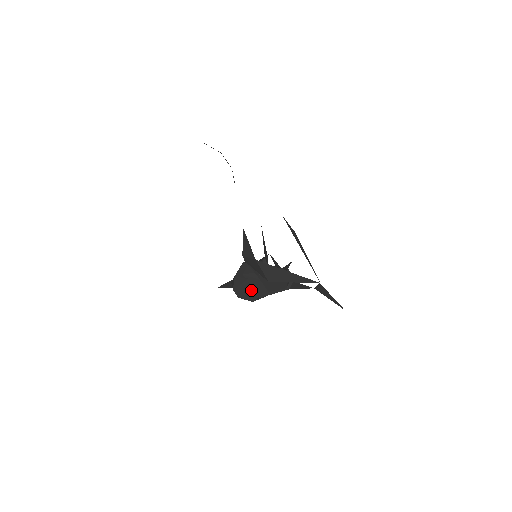
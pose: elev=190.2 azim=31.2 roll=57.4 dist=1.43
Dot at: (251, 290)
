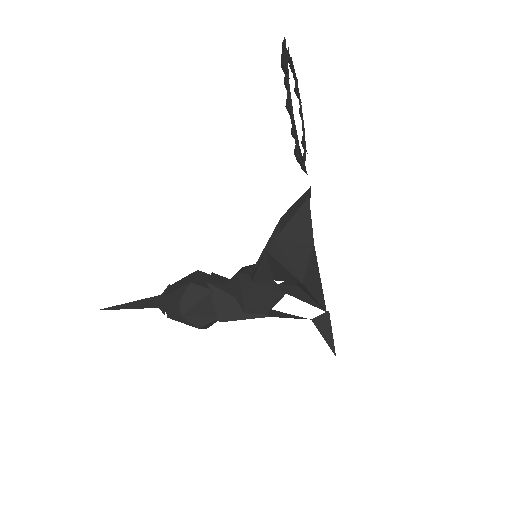
Dot at: (206, 309)
